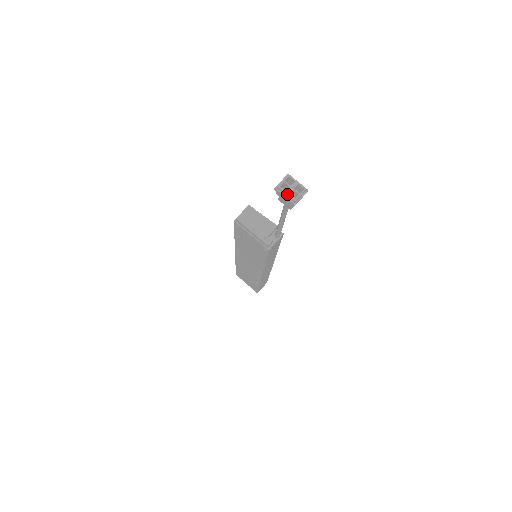
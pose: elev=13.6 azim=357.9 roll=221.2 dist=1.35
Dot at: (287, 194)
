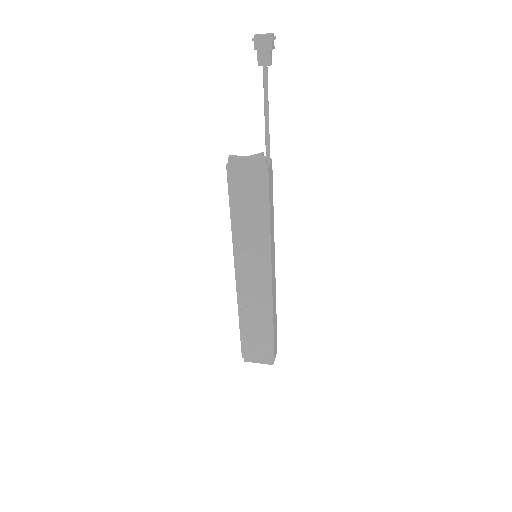
Dot at: (263, 35)
